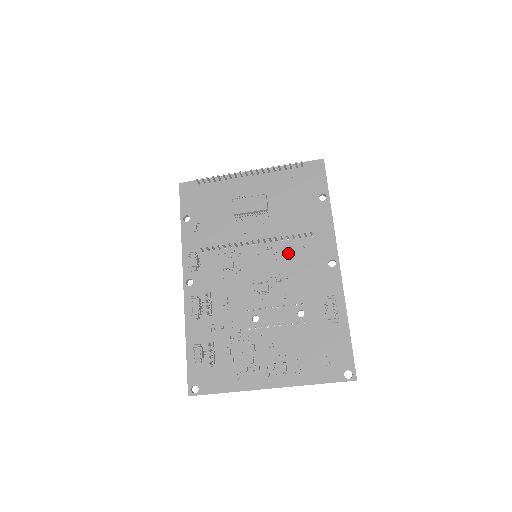
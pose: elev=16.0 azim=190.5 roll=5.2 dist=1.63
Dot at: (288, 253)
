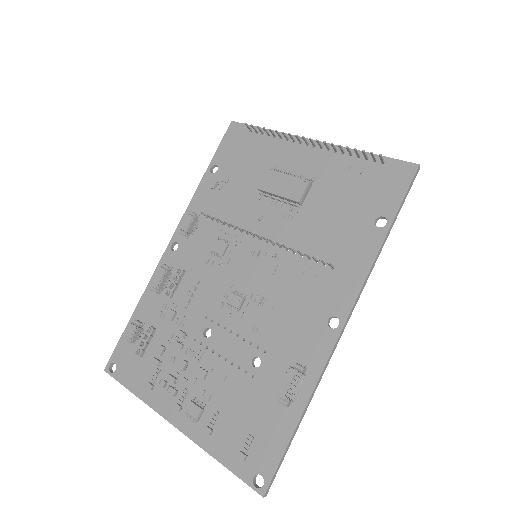
Dot at: (290, 274)
